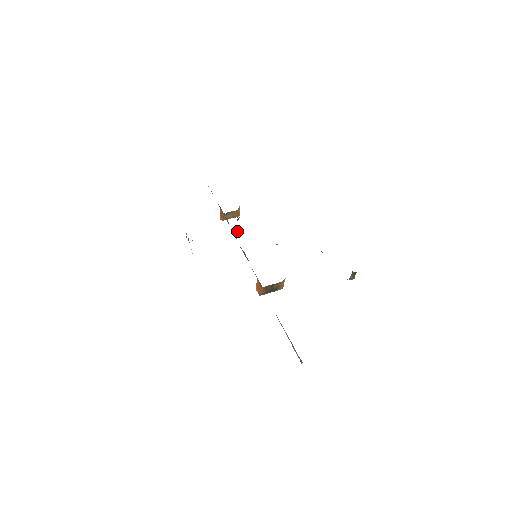
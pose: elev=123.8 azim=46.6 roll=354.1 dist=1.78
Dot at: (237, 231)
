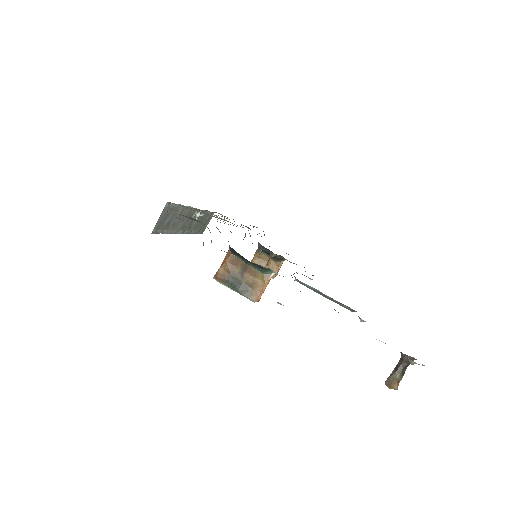
Dot at: occluded
